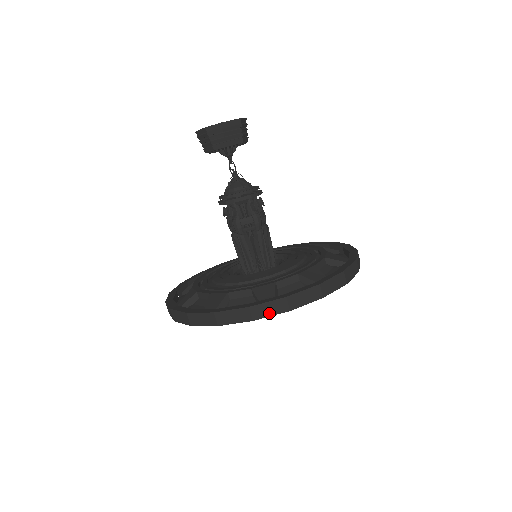
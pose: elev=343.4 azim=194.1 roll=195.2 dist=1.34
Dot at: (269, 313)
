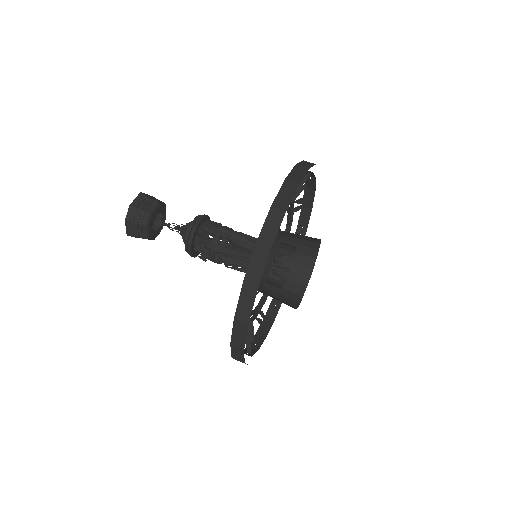
Dot at: (274, 231)
